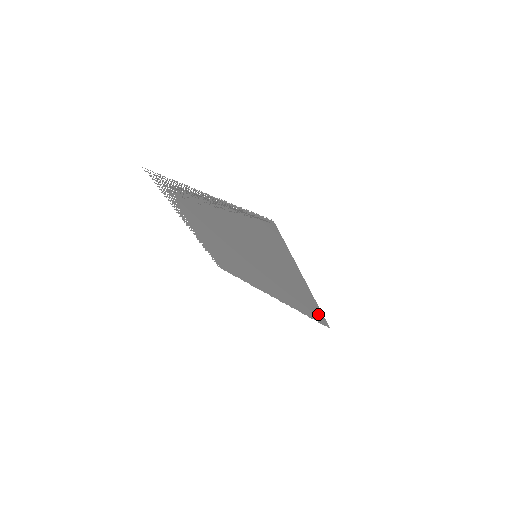
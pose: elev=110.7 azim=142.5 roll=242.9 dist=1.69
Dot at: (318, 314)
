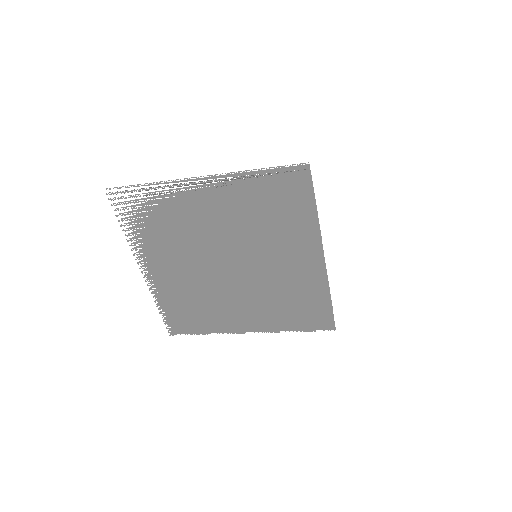
Dot at: (324, 312)
